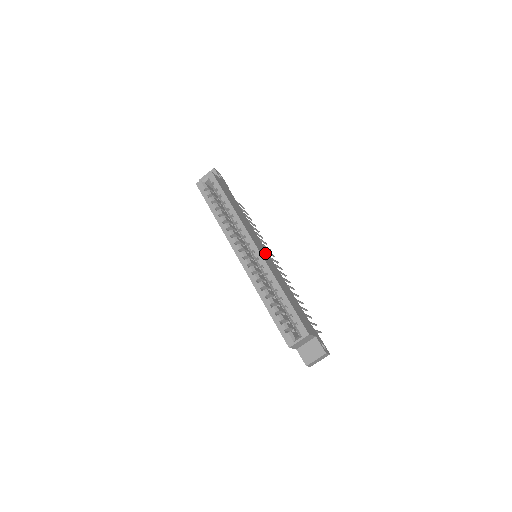
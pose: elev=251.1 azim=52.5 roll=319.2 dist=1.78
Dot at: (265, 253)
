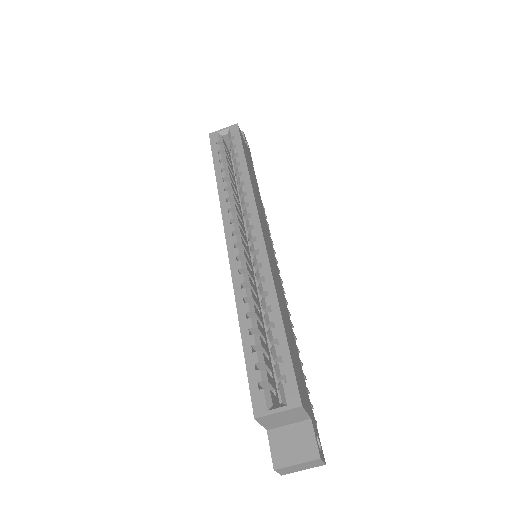
Dot at: (272, 255)
